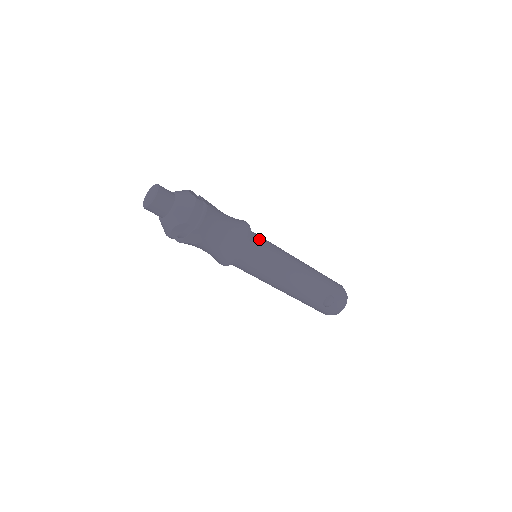
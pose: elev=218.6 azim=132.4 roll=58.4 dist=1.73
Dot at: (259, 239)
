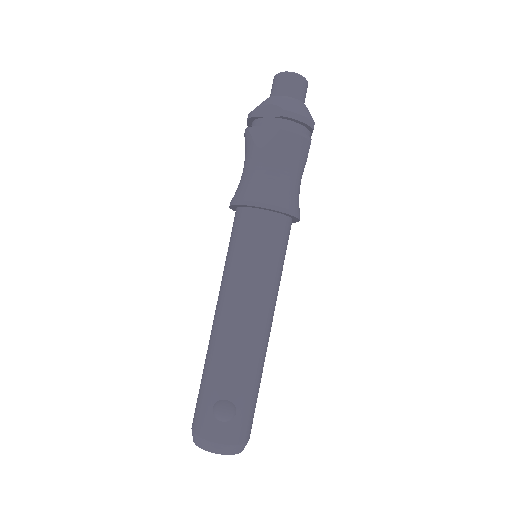
Dot at: (286, 240)
